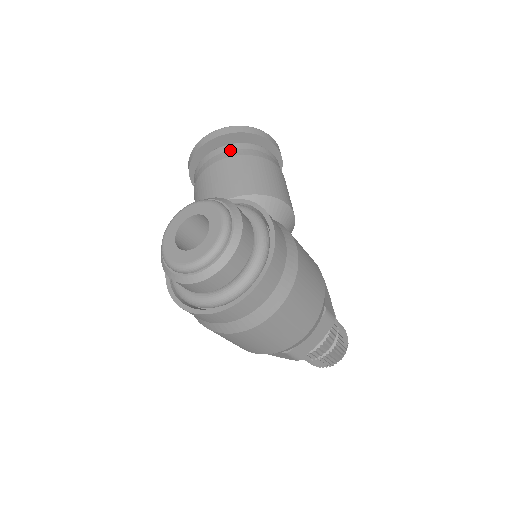
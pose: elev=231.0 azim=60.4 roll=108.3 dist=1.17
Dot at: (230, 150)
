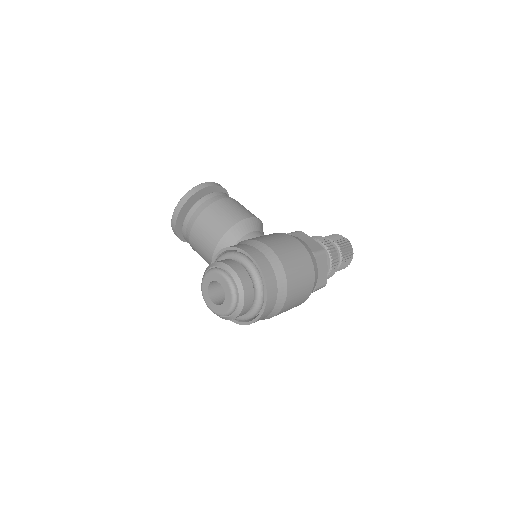
Dot at: (191, 217)
